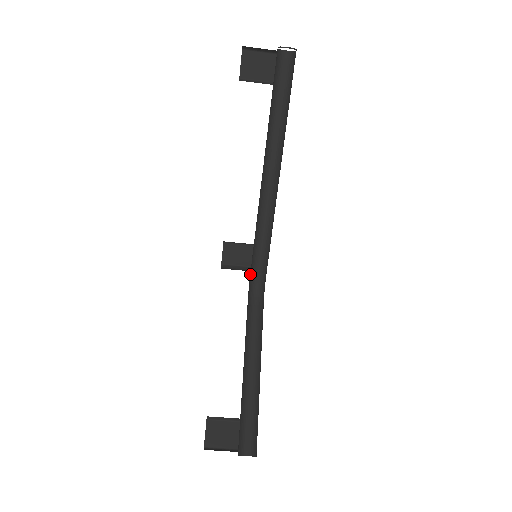
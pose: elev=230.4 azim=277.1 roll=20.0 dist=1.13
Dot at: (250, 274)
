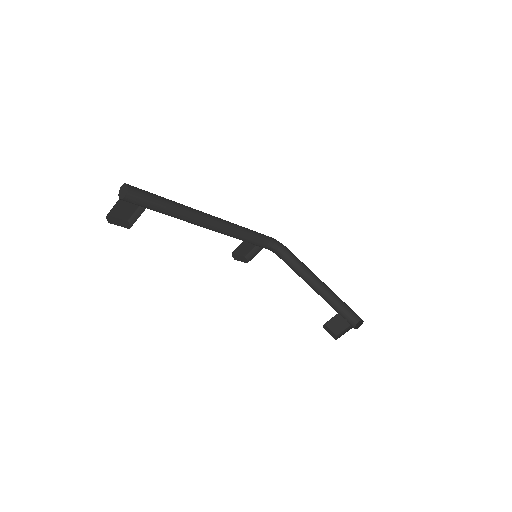
Dot at: (264, 245)
